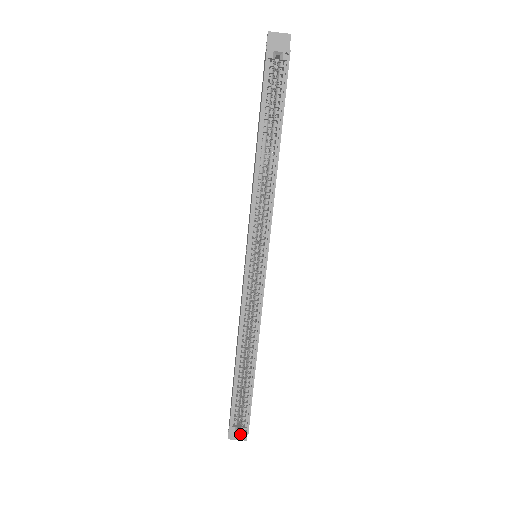
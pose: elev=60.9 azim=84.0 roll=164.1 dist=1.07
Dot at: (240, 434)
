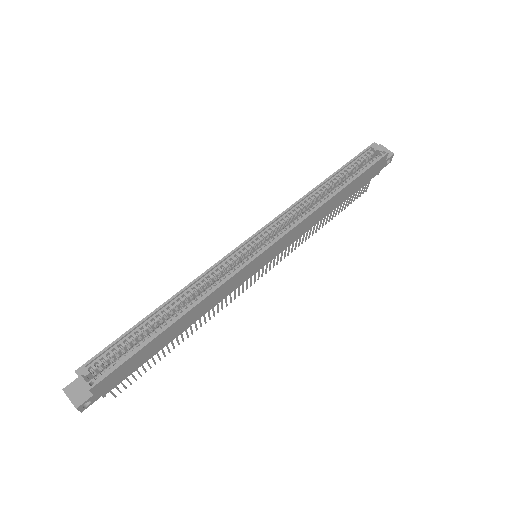
Dot at: (84, 382)
